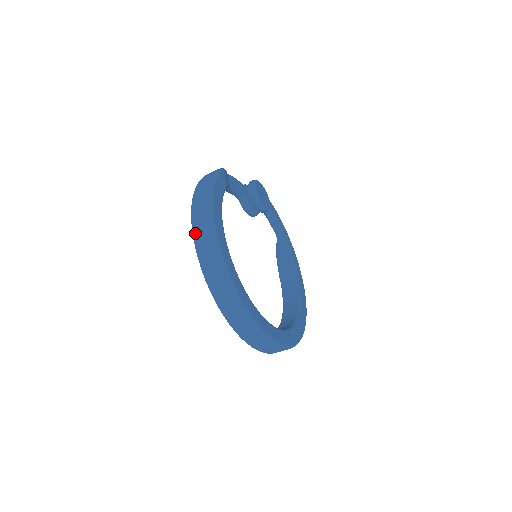
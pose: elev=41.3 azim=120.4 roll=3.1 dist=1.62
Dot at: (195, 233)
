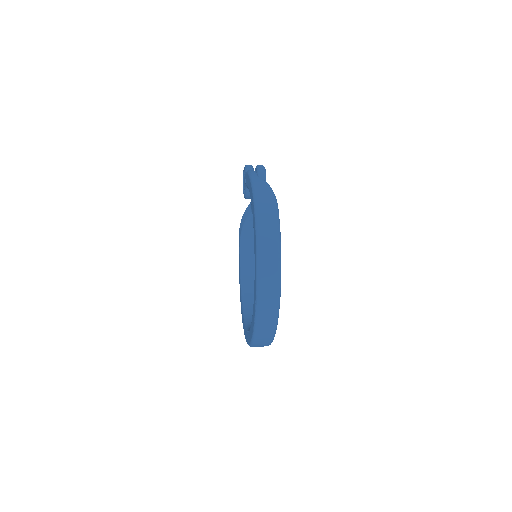
Dot at: (261, 283)
